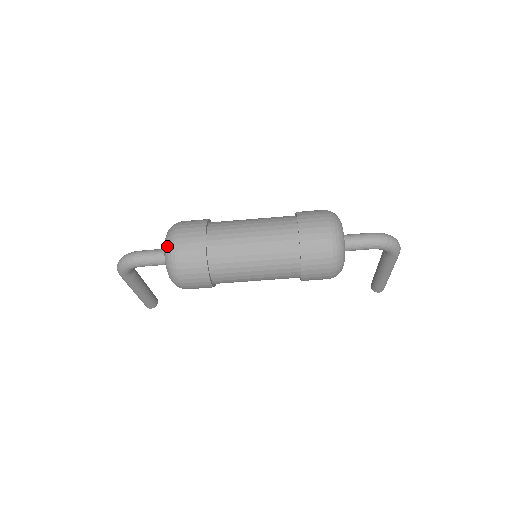
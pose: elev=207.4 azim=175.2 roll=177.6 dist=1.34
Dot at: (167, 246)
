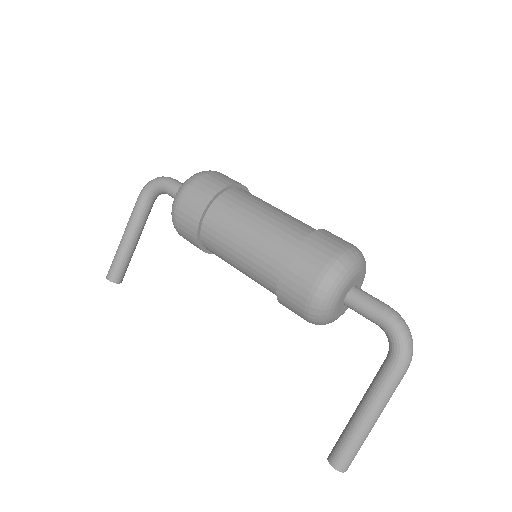
Dot at: occluded
